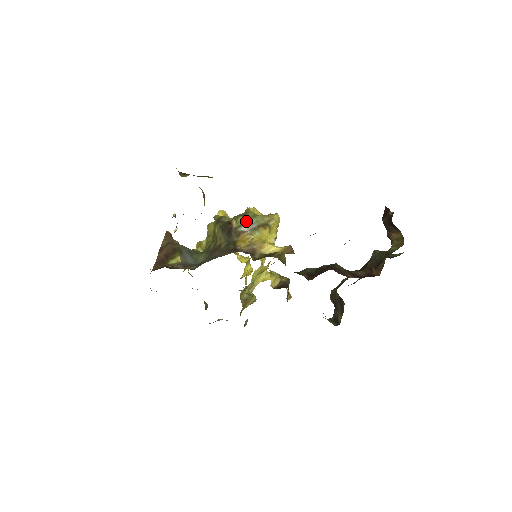
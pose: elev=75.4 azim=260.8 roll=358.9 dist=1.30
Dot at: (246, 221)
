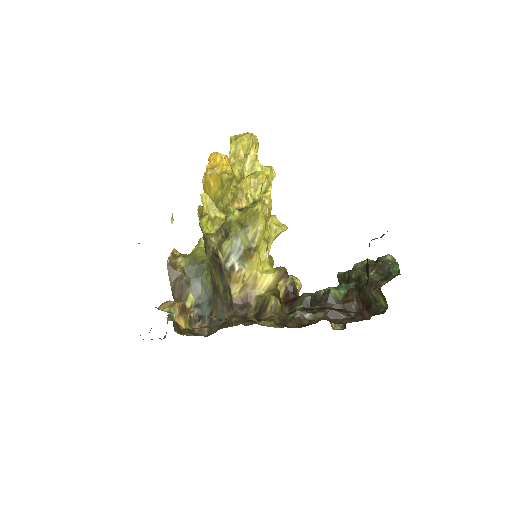
Dot at: (231, 248)
